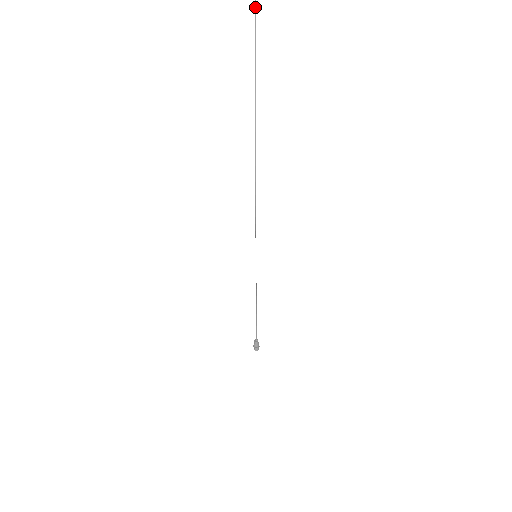
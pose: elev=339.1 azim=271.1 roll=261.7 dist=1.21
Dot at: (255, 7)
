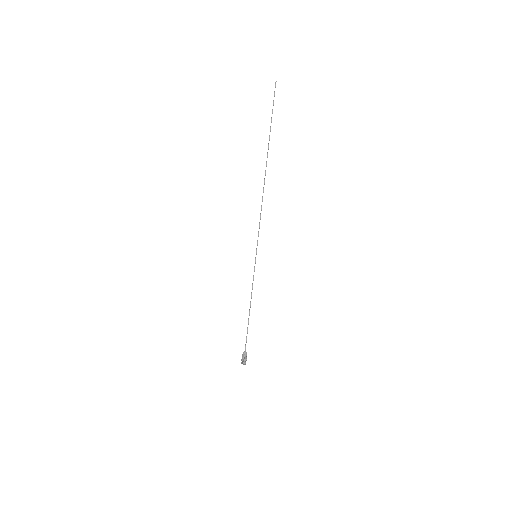
Dot at: occluded
